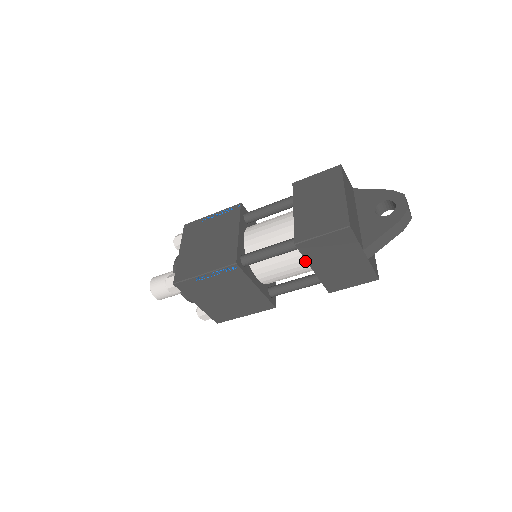
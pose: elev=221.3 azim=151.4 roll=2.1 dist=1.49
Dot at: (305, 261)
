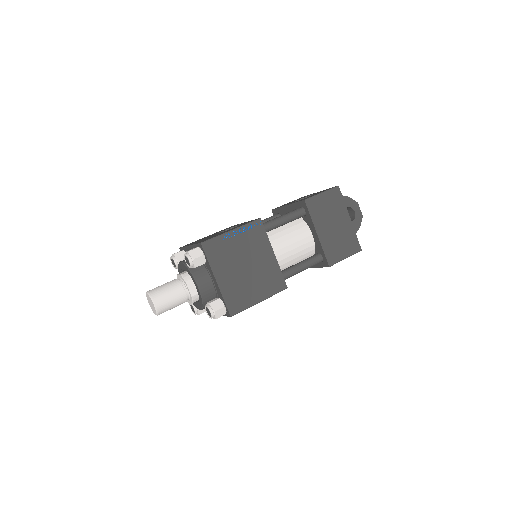
Dot at: occluded
